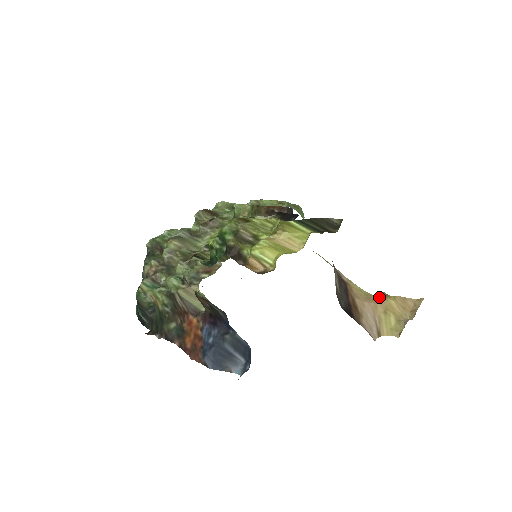
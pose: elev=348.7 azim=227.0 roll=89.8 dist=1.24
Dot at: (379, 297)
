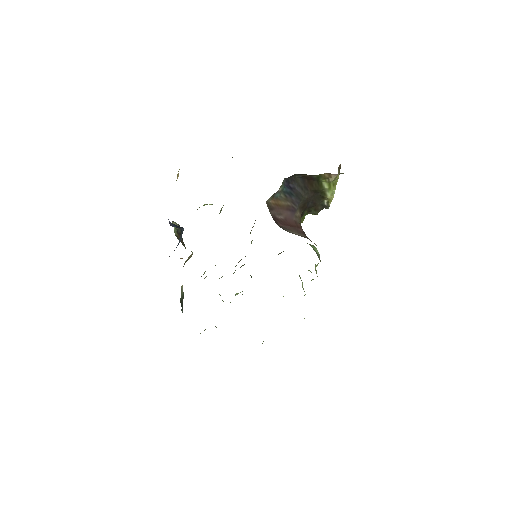
Dot at: occluded
